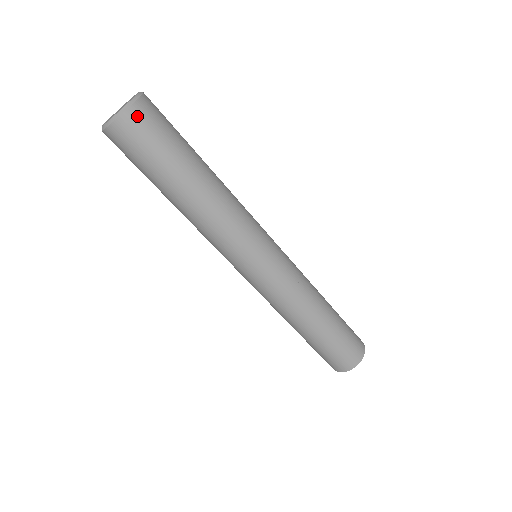
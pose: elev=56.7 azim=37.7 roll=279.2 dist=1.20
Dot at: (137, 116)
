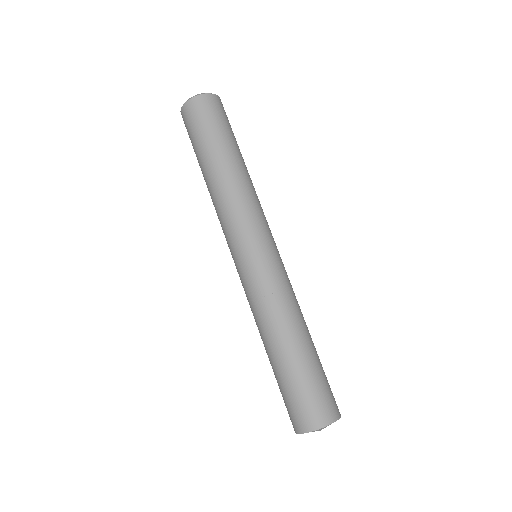
Dot at: (202, 102)
